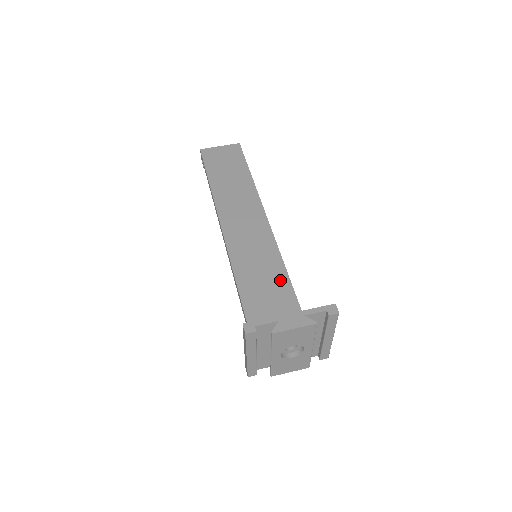
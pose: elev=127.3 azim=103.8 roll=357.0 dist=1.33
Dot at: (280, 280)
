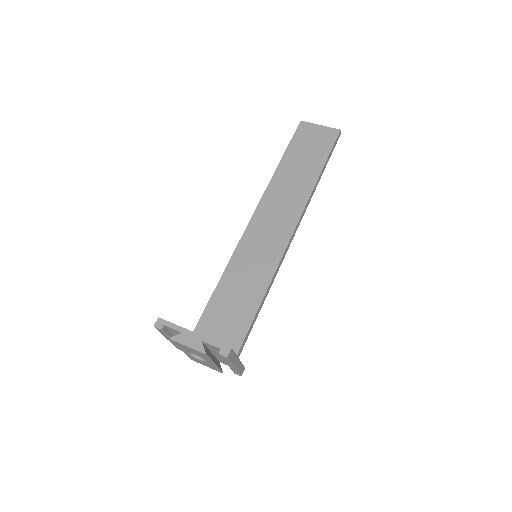
Dot at: (257, 289)
